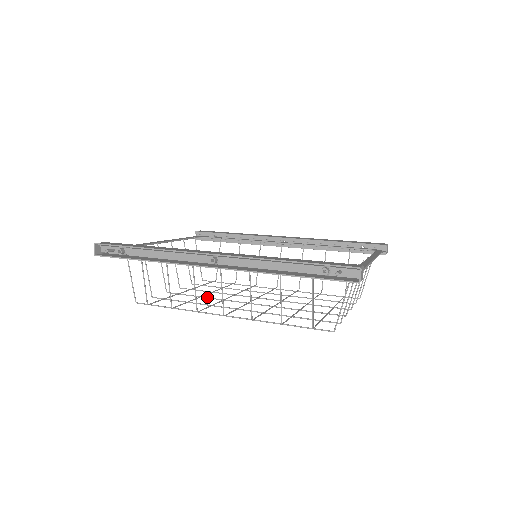
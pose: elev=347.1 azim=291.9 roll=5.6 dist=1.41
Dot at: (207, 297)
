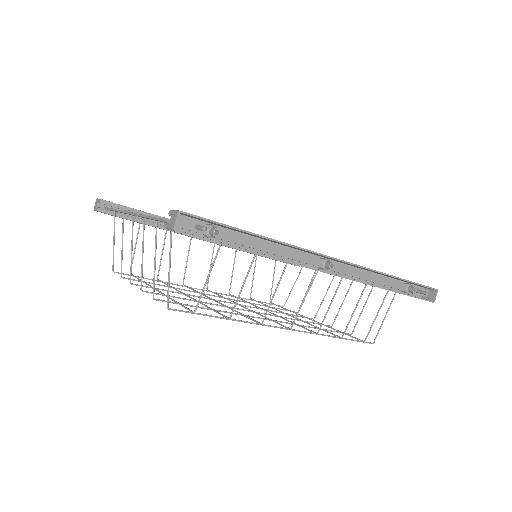
Dot at: (201, 301)
